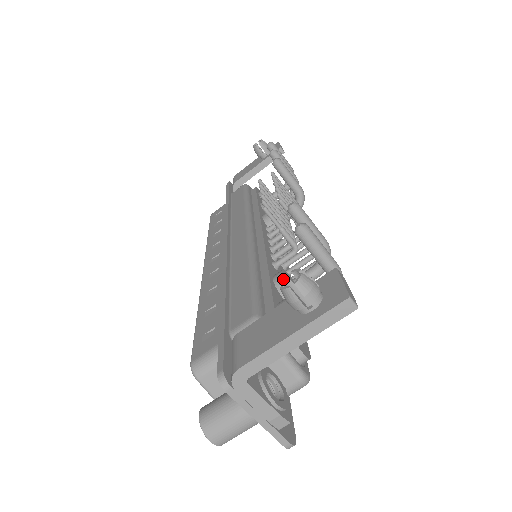
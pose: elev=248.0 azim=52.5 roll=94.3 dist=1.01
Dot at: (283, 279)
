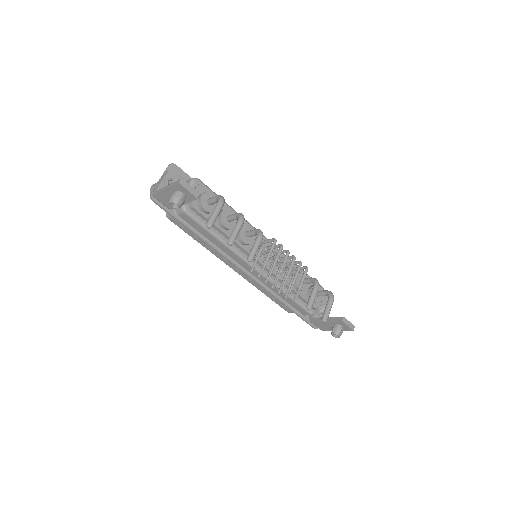
Dot at: (332, 335)
